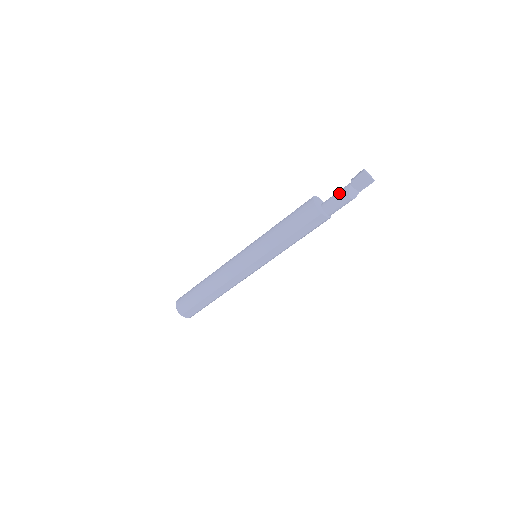
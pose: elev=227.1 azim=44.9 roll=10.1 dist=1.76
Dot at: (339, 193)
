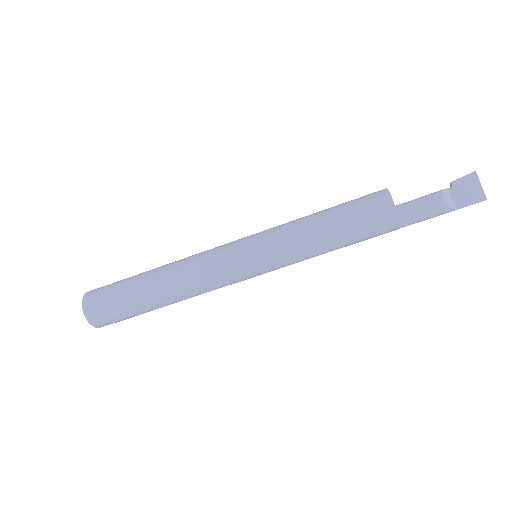
Dot at: (426, 195)
